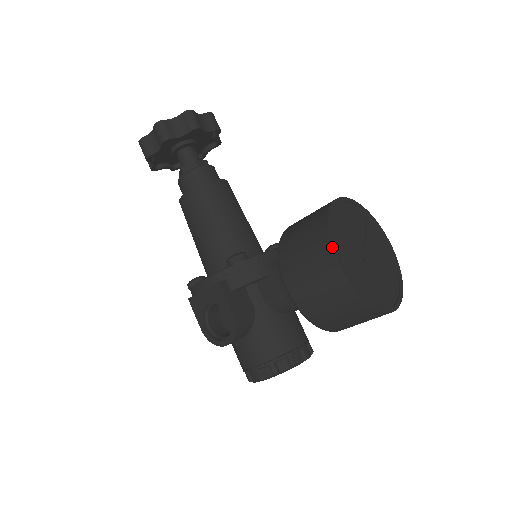
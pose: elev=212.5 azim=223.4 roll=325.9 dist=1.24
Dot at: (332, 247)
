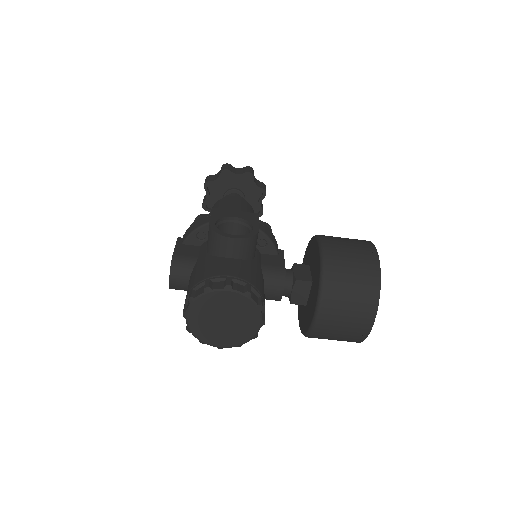
Dot at: occluded
